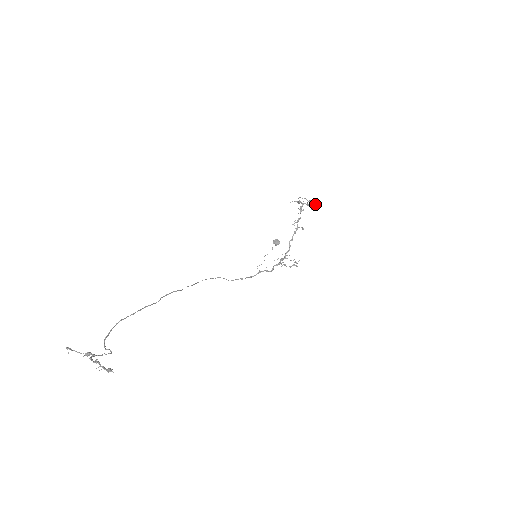
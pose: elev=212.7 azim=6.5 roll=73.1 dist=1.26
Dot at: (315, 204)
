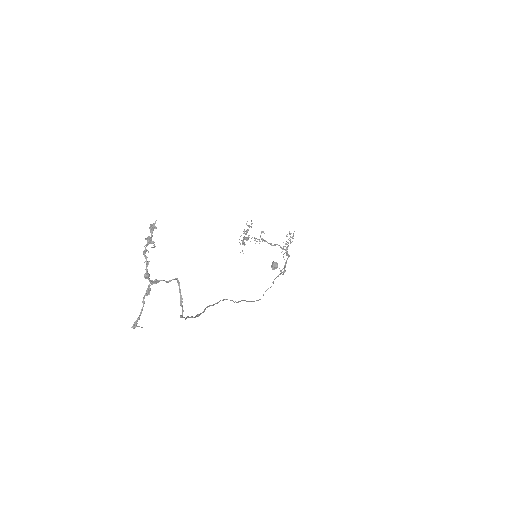
Dot at: occluded
